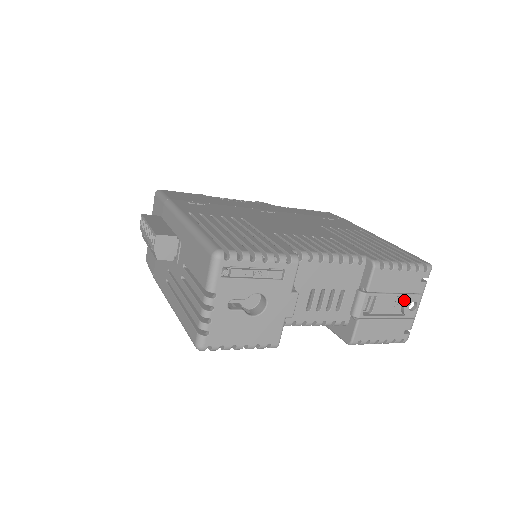
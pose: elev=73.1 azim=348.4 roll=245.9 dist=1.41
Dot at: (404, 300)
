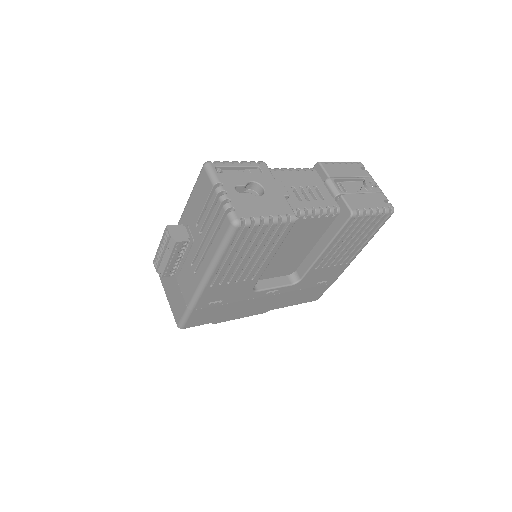
Dot at: (363, 184)
